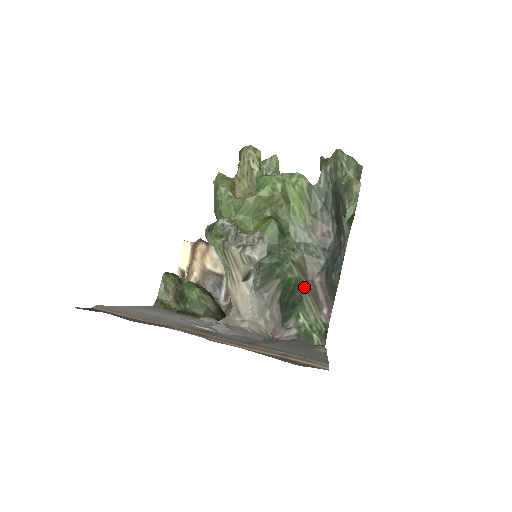
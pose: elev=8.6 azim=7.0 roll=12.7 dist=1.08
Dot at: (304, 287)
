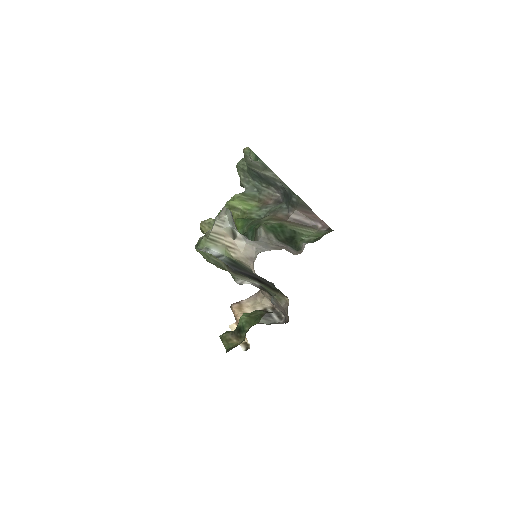
Dot at: (289, 225)
